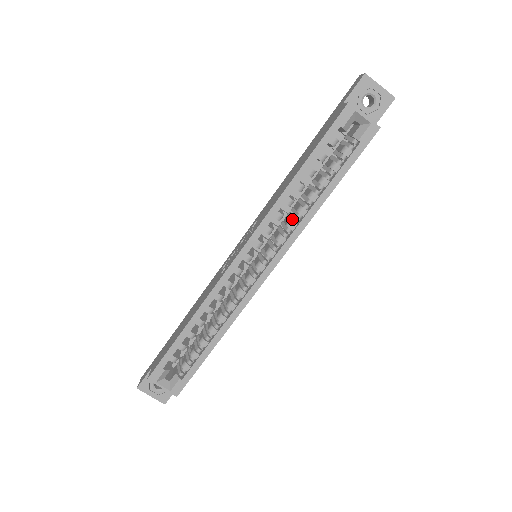
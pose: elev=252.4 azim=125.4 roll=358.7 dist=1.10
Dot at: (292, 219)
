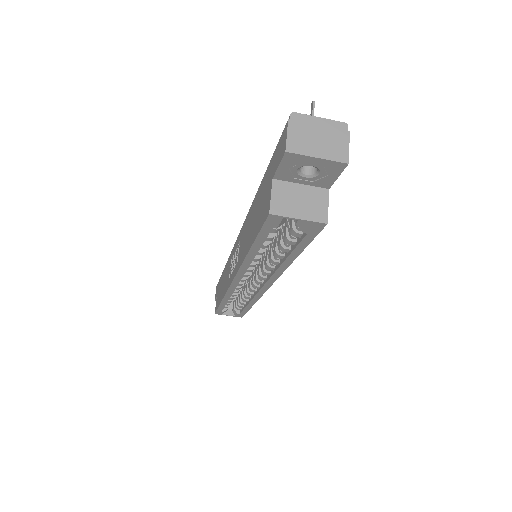
Dot at: (269, 261)
